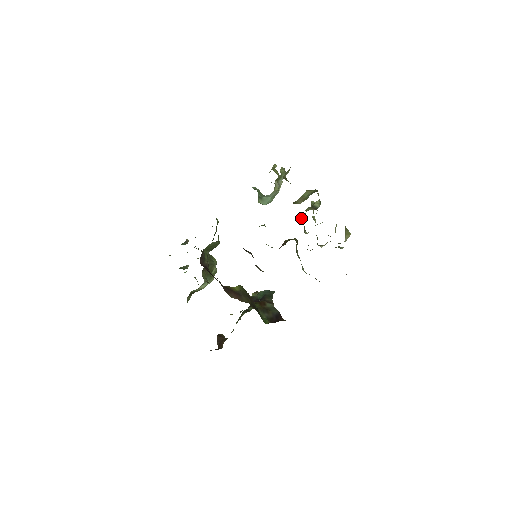
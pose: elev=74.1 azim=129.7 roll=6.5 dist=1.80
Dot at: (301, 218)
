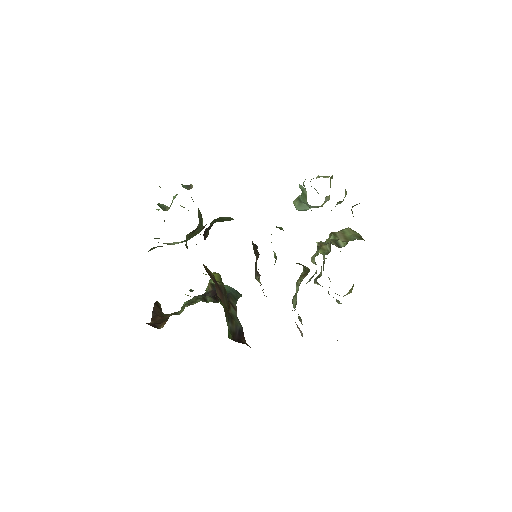
Dot at: (324, 249)
